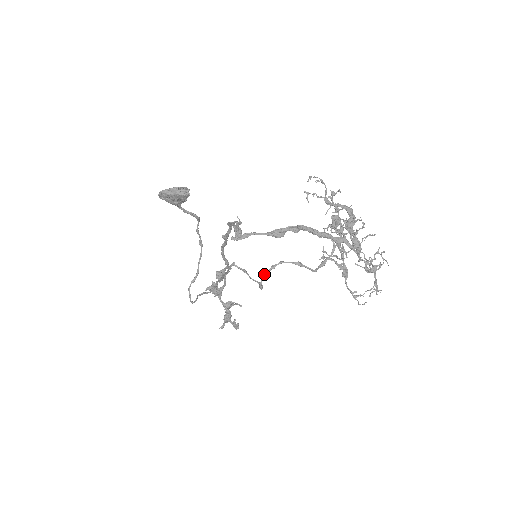
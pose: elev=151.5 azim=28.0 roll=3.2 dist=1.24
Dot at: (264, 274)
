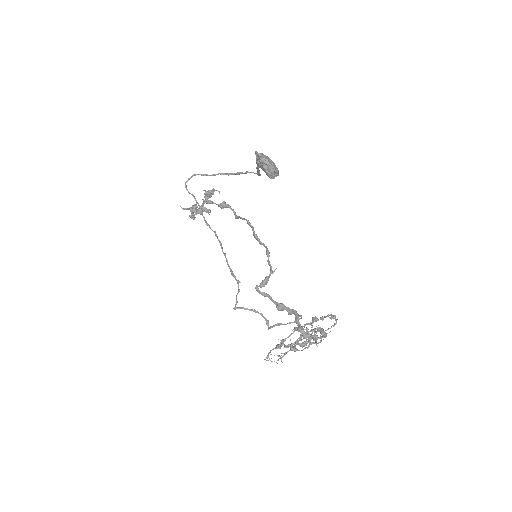
Dot at: (245, 308)
